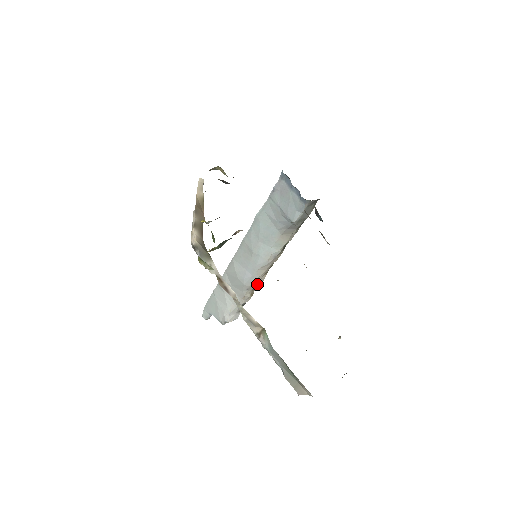
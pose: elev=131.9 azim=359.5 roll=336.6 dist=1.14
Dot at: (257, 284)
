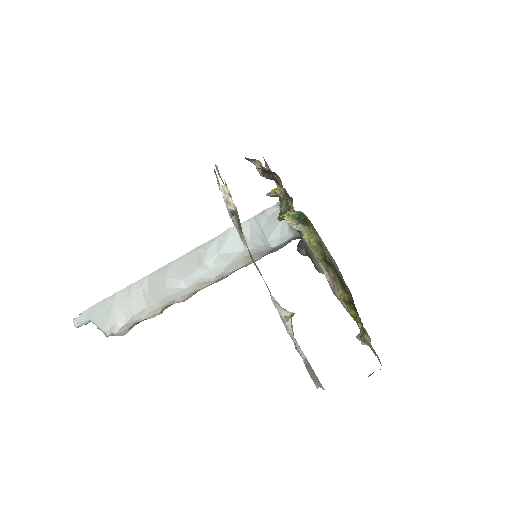
Dot at: (182, 300)
